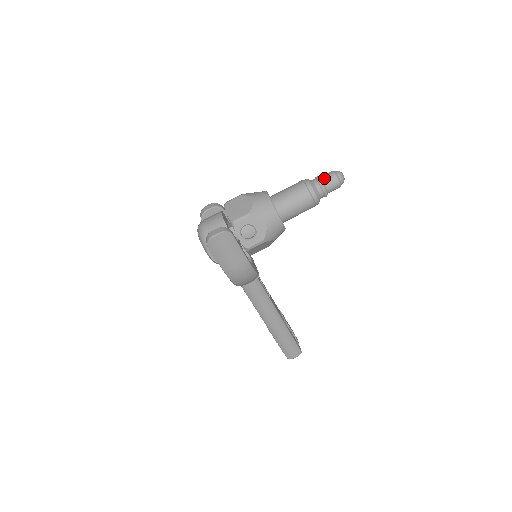
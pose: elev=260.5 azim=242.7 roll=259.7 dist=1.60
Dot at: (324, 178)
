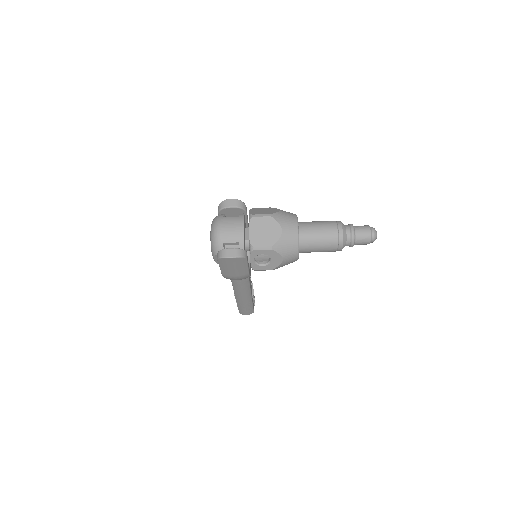
Dot at: (358, 233)
